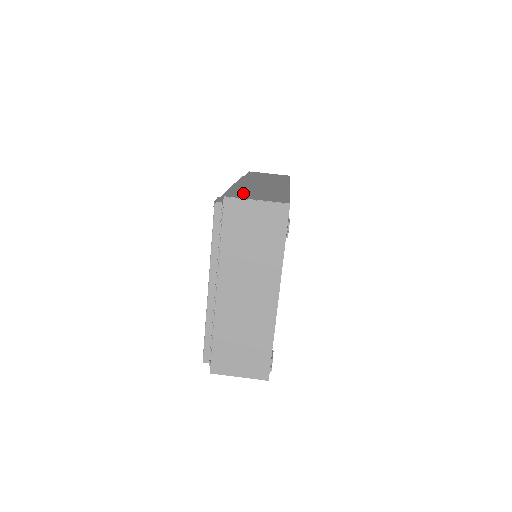
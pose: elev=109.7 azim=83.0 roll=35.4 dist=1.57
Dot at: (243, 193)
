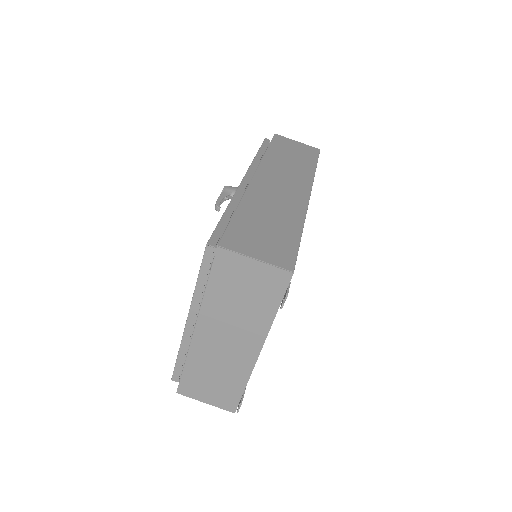
Dot at: (245, 231)
